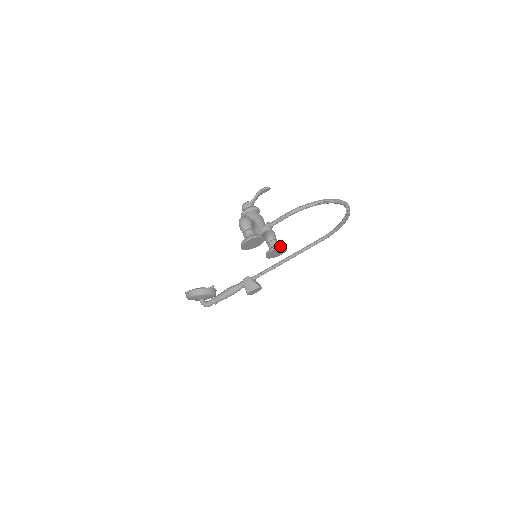
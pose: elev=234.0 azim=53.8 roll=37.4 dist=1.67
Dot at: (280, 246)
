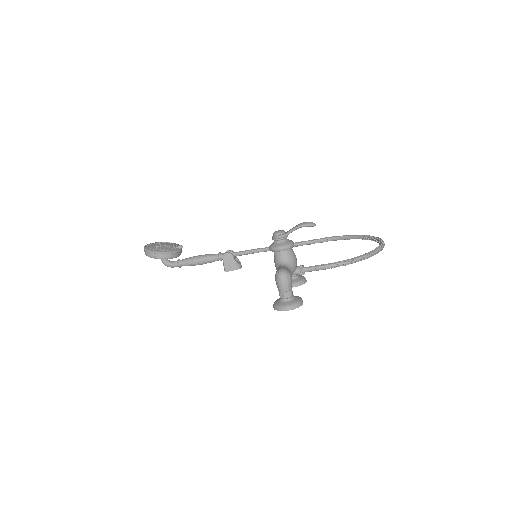
Dot at: (303, 283)
